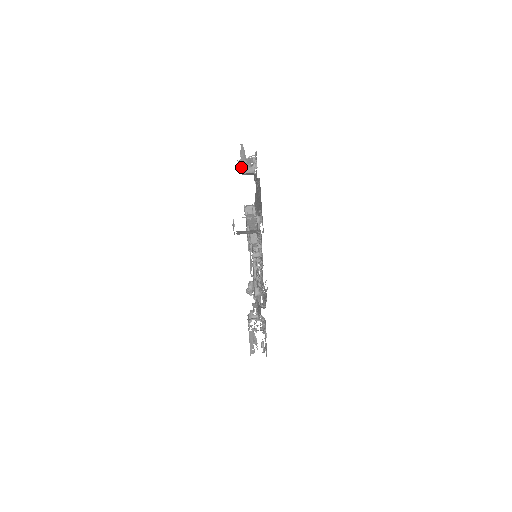
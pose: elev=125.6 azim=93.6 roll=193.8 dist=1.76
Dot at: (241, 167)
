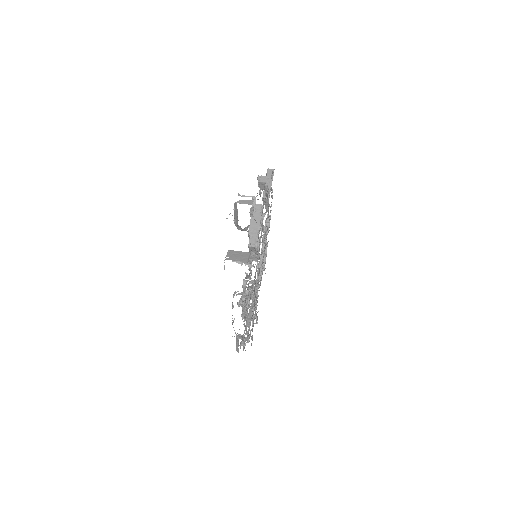
Dot at: (234, 220)
